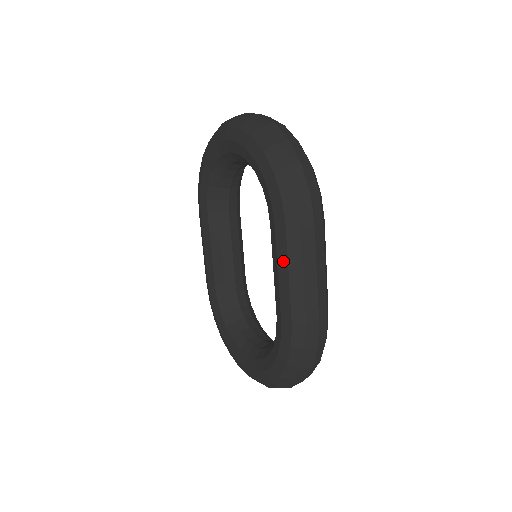
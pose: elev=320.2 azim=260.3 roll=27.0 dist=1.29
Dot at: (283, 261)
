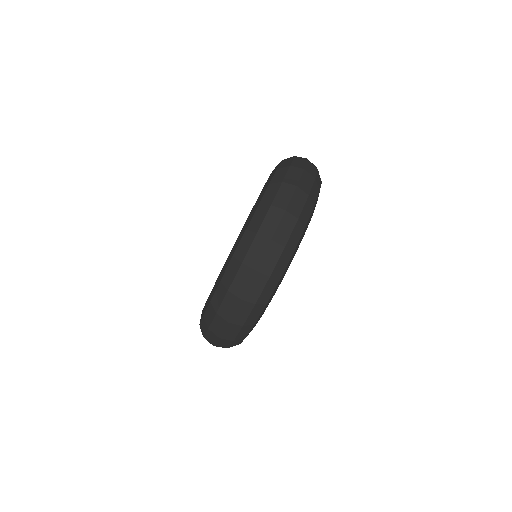
Dot at: occluded
